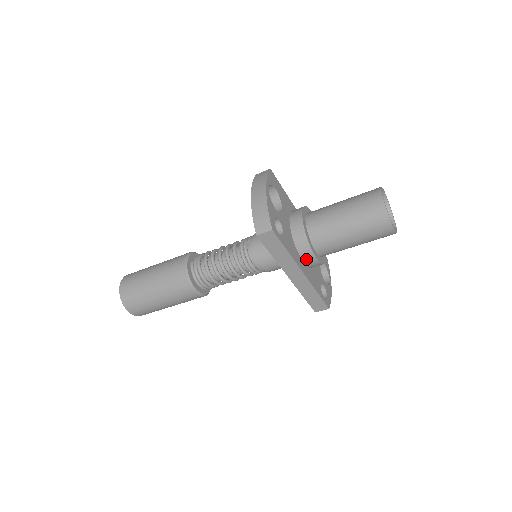
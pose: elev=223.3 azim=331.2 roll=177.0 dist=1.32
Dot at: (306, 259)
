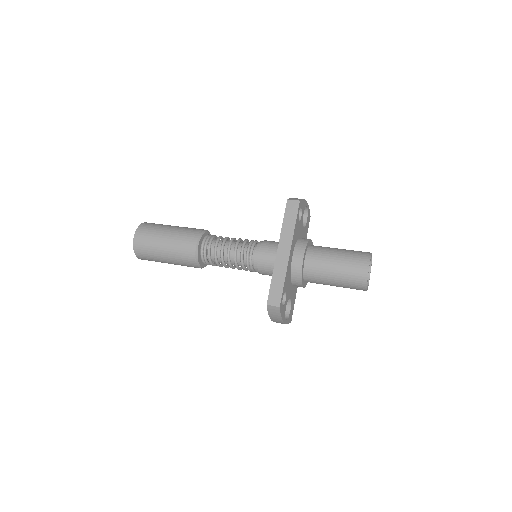
Dot at: (296, 255)
